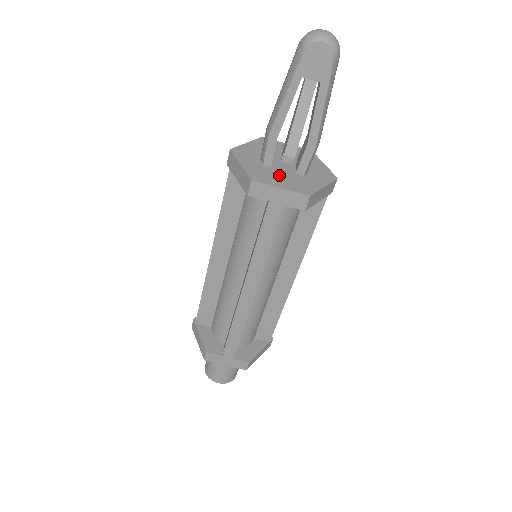
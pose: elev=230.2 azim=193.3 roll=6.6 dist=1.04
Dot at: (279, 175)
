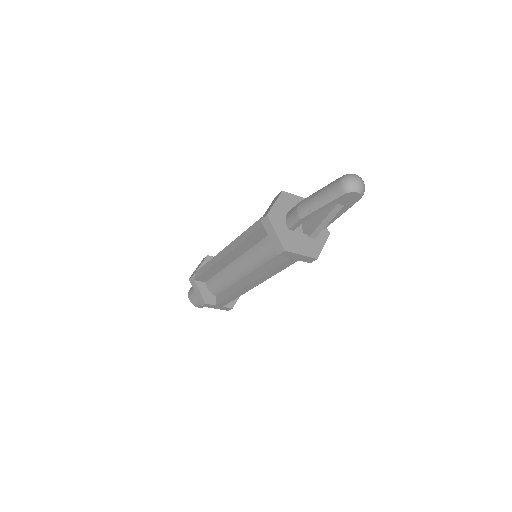
Dot at: (299, 240)
